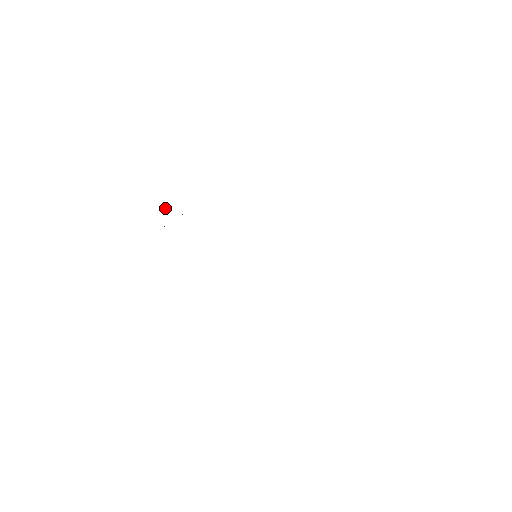
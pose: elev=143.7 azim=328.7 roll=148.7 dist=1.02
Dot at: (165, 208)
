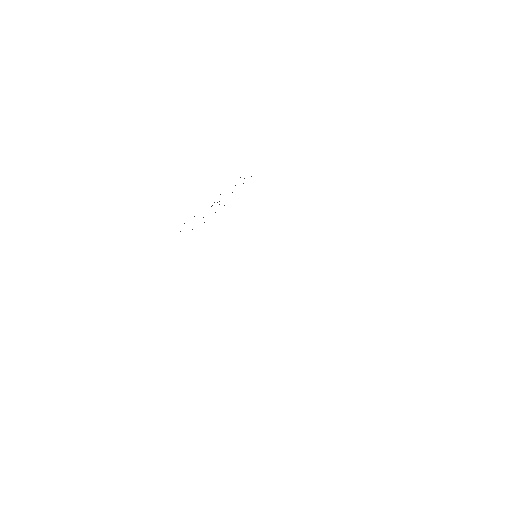
Dot at: occluded
